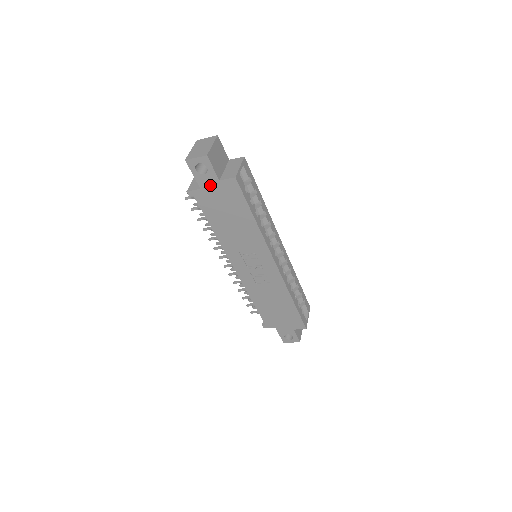
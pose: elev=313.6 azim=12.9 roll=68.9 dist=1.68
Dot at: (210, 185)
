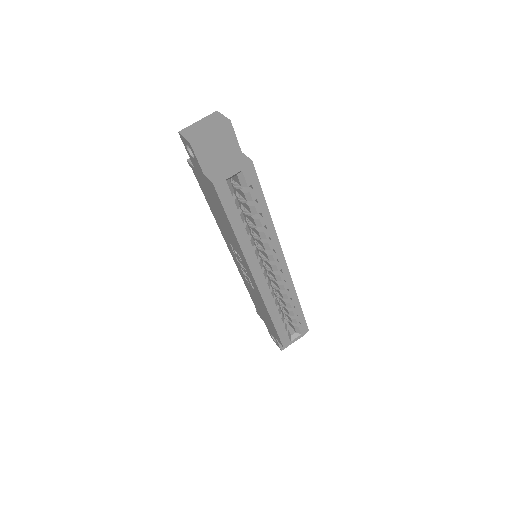
Dot at: (199, 171)
